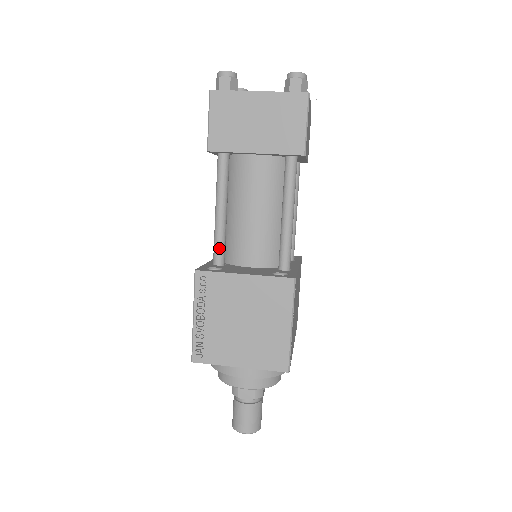
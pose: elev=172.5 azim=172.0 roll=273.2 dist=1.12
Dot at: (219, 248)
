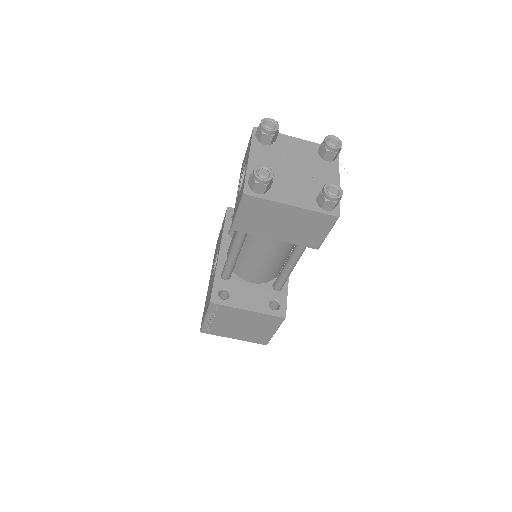
Dot at: (229, 272)
